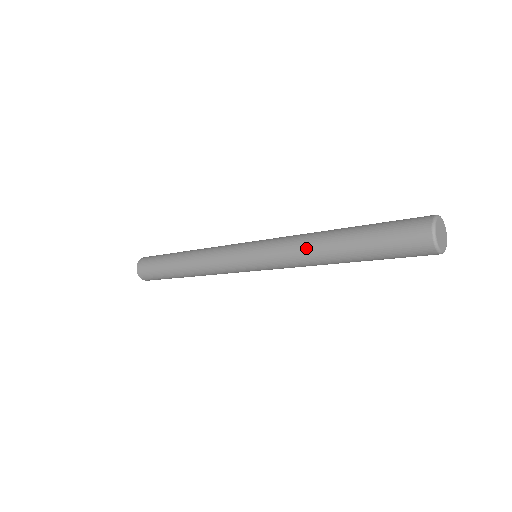
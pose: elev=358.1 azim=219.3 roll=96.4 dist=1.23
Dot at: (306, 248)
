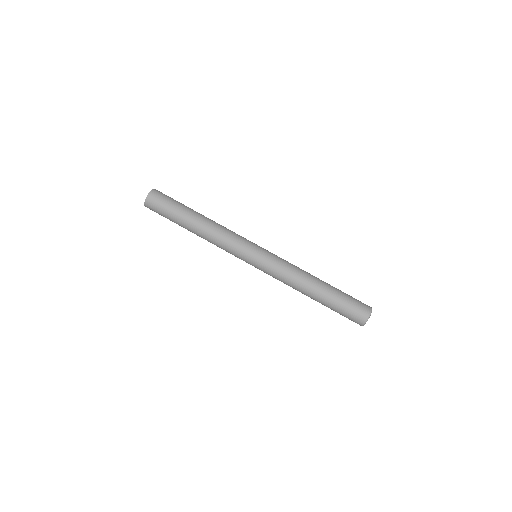
Dot at: (294, 288)
